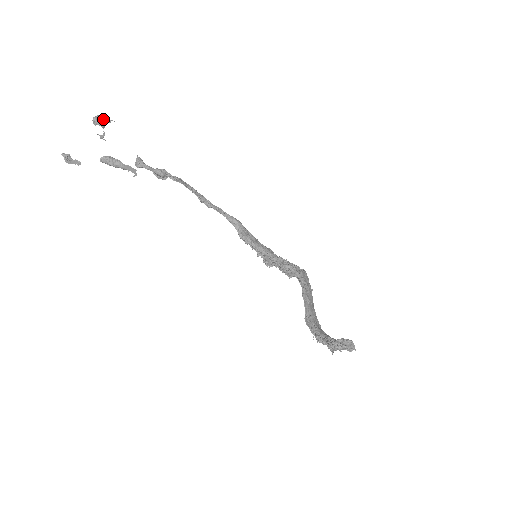
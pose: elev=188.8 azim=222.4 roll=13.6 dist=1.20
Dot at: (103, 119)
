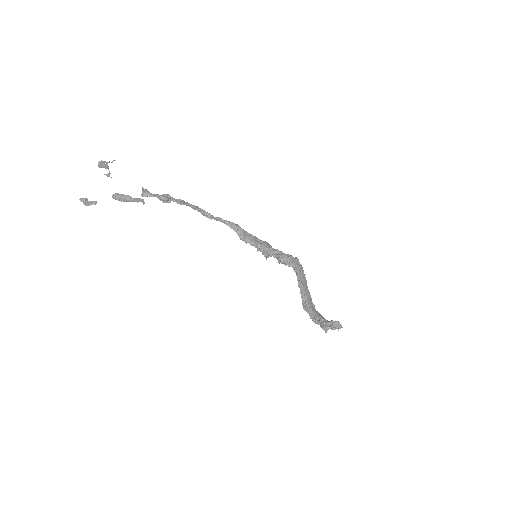
Dot at: (106, 162)
